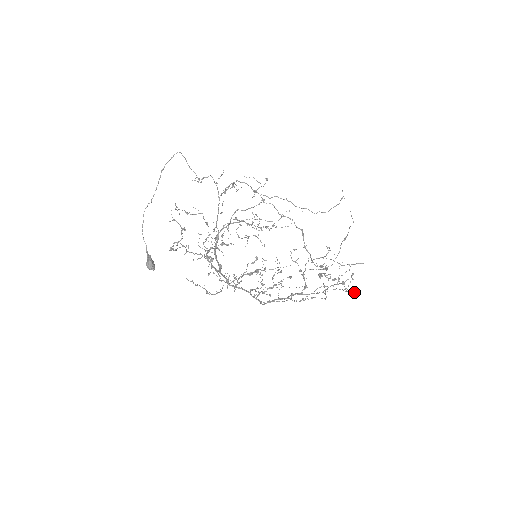
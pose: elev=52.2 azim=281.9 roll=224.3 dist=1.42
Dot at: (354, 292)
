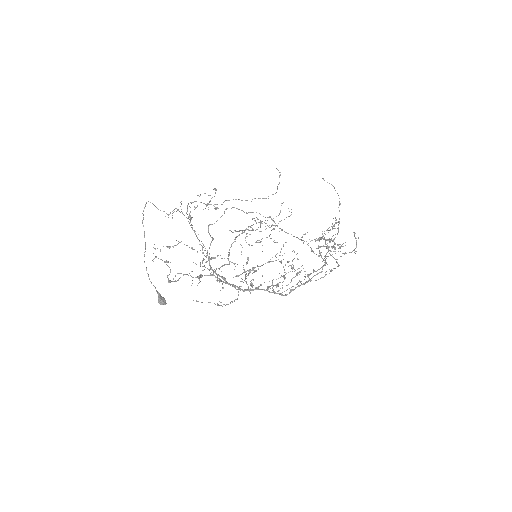
Dot at: (340, 251)
